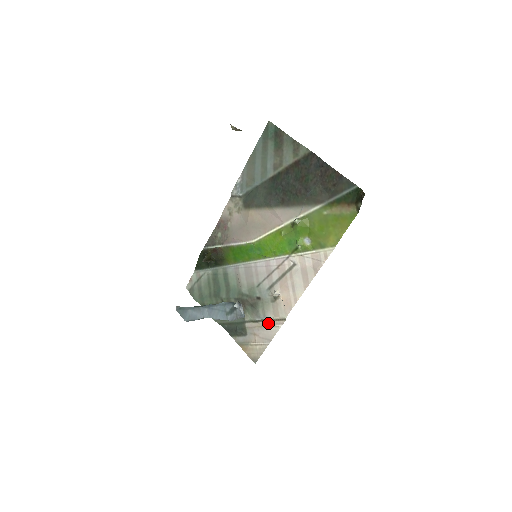
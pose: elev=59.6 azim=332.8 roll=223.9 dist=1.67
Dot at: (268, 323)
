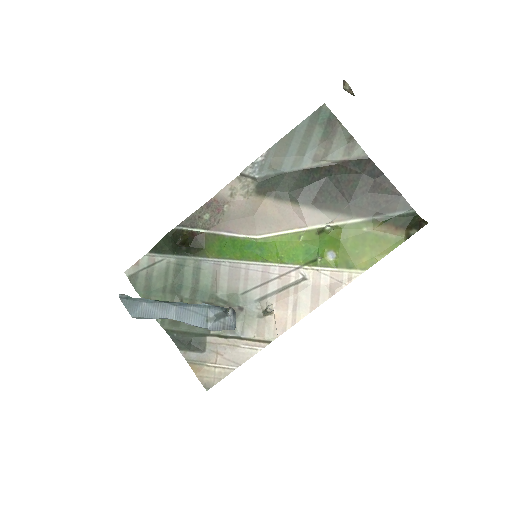
Dot at: (242, 342)
